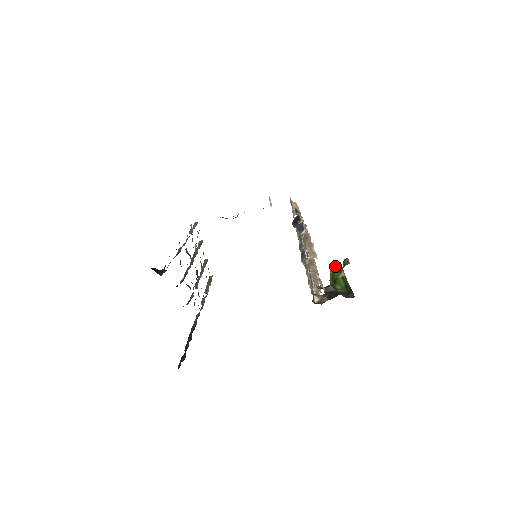
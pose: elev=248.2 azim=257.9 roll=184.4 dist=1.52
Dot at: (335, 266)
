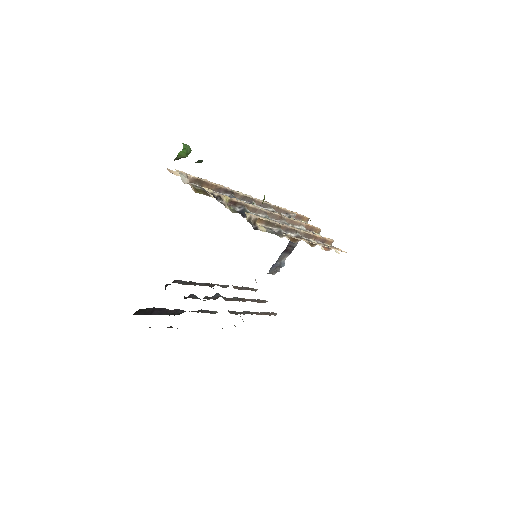
Dot at: occluded
